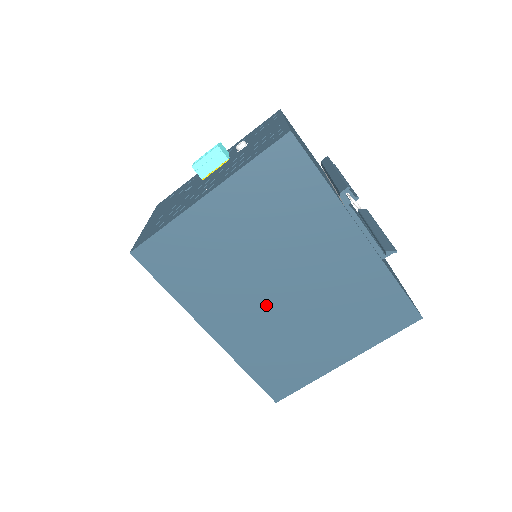
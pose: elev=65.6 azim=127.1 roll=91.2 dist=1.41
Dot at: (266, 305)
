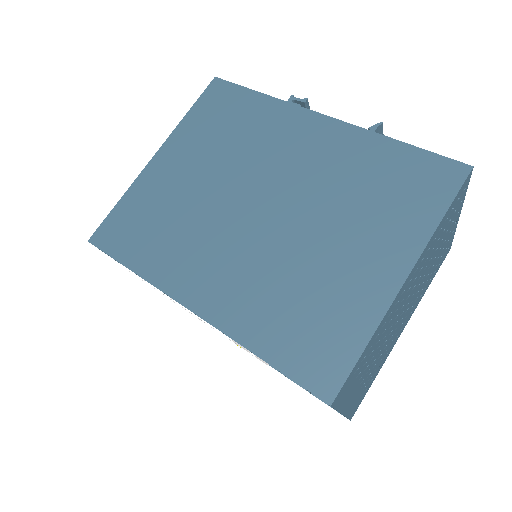
Dot at: (250, 238)
